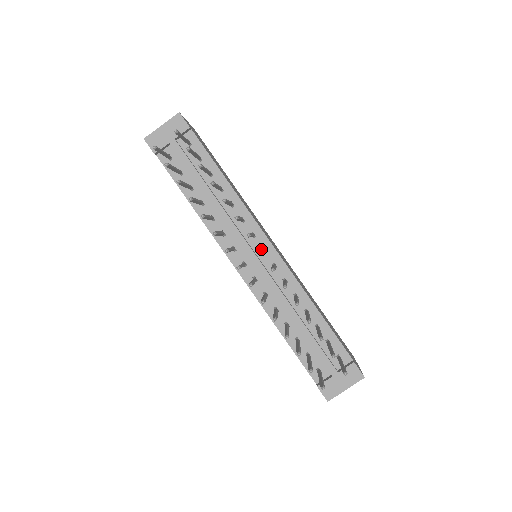
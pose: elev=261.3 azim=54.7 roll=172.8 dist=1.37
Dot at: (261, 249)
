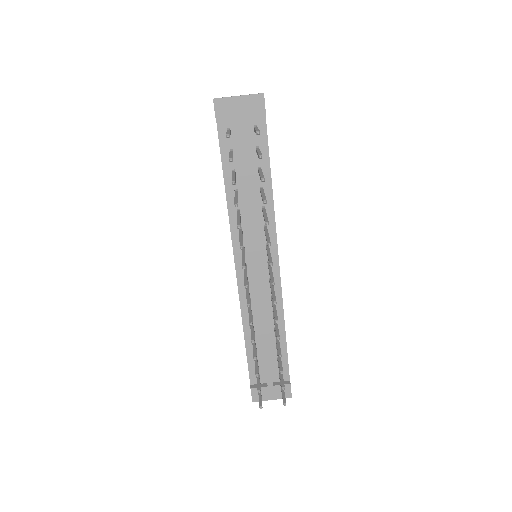
Dot at: (267, 261)
